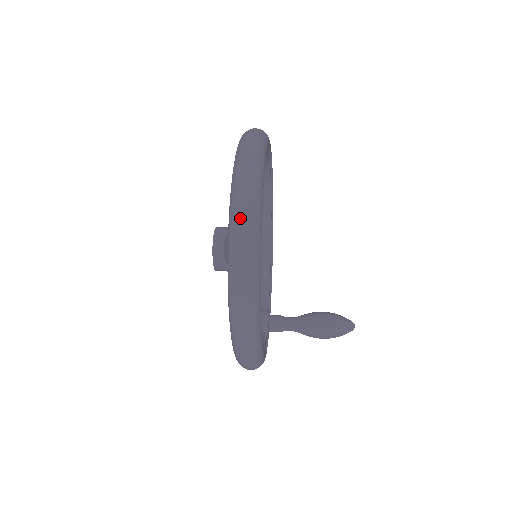
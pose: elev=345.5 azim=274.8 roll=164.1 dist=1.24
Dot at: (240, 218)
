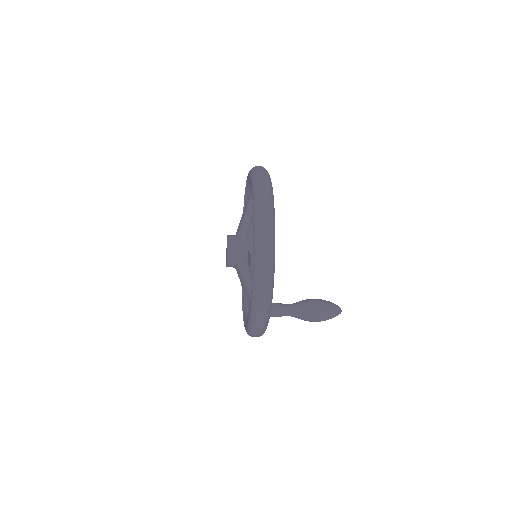
Dot at: occluded
